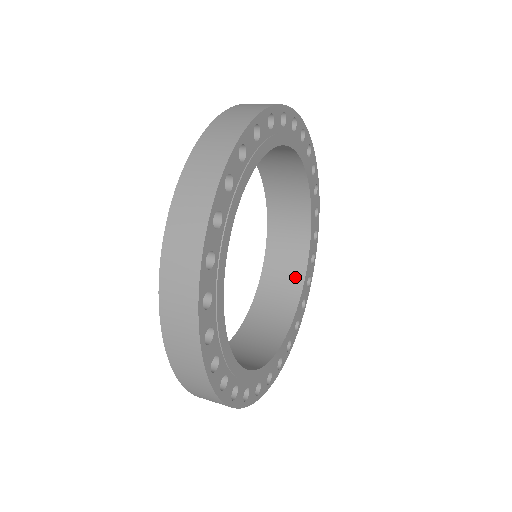
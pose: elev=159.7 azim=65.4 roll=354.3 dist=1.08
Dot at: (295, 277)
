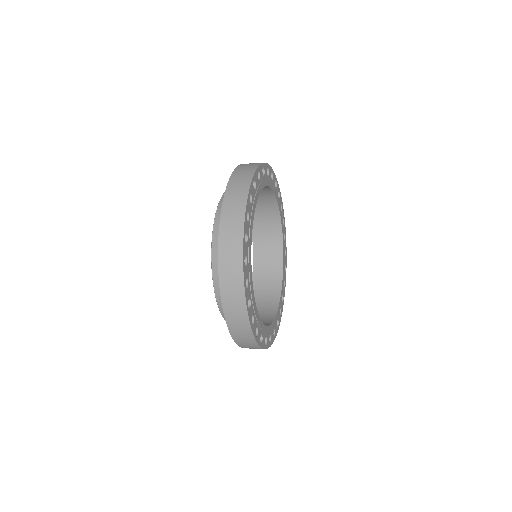
Dot at: occluded
